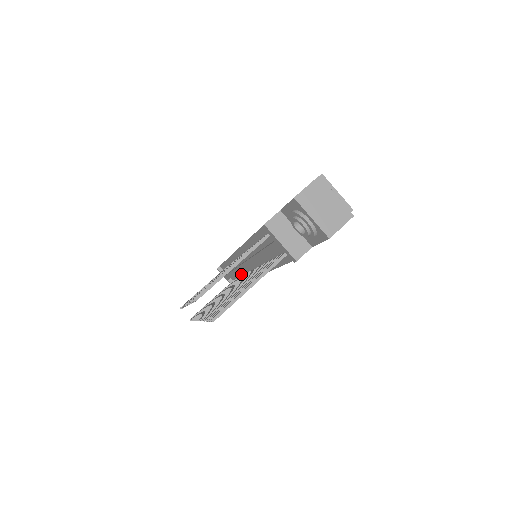
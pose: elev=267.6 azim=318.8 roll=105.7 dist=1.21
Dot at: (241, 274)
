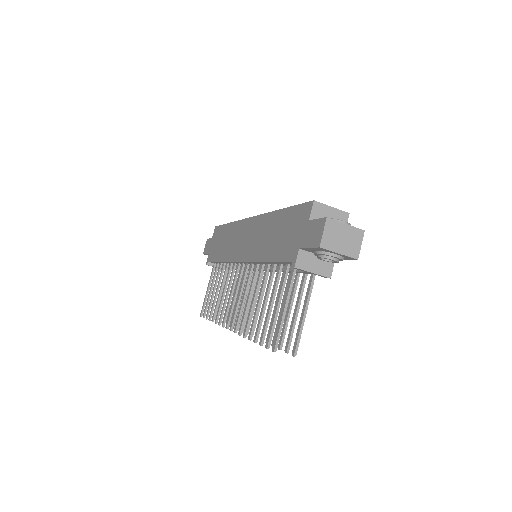
Dot at: occluded
